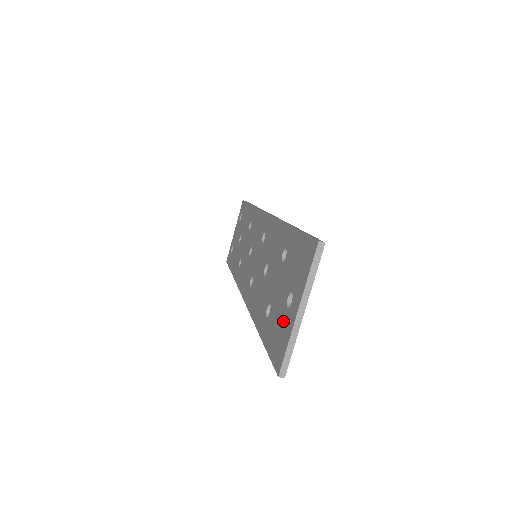
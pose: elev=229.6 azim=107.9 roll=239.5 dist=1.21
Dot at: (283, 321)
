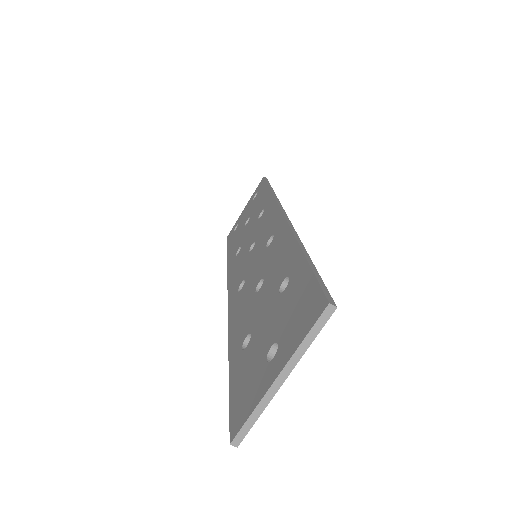
Dot at: (257, 374)
